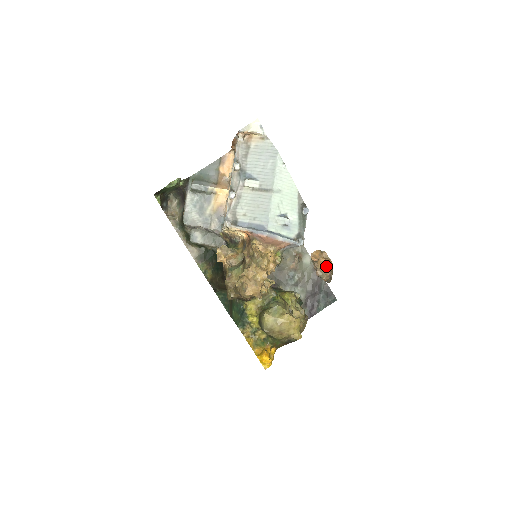
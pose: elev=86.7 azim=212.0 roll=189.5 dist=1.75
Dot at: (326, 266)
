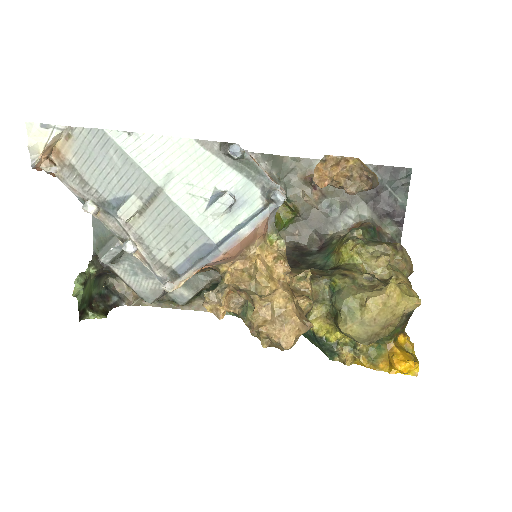
Dot at: (350, 172)
